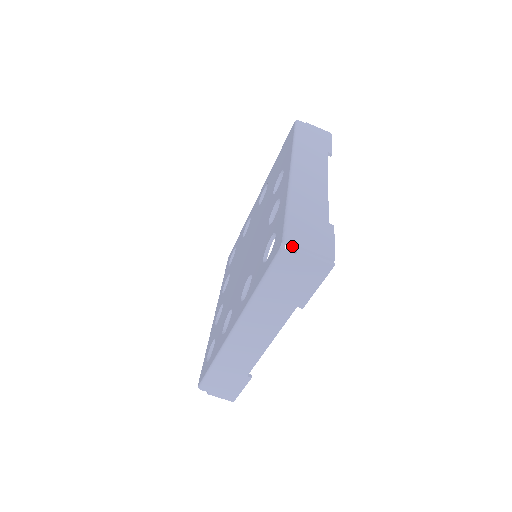
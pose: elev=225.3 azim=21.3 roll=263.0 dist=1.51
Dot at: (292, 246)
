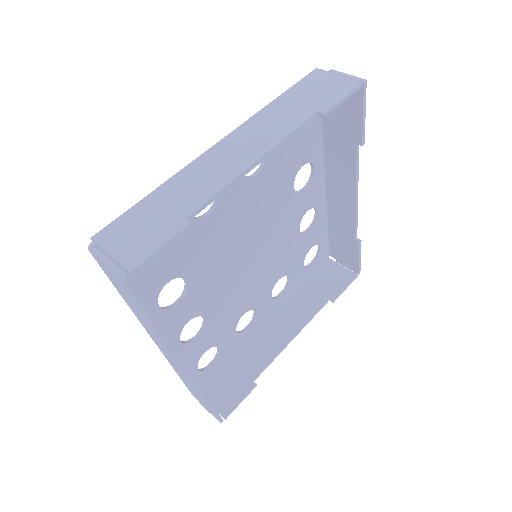
Dot at: (98, 245)
